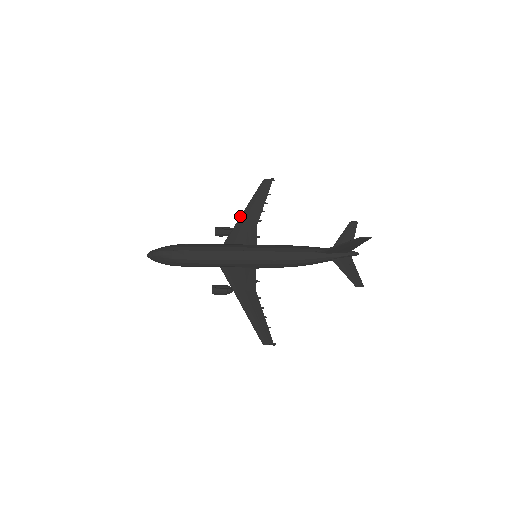
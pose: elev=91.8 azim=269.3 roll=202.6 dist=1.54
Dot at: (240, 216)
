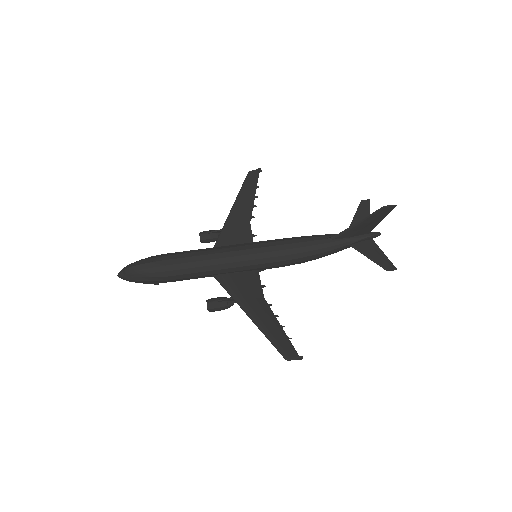
Dot at: occluded
